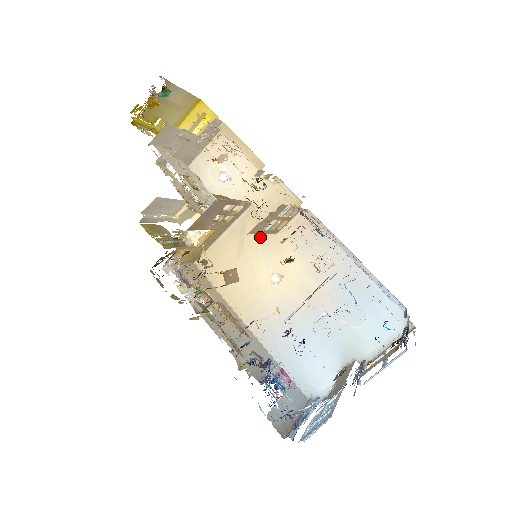
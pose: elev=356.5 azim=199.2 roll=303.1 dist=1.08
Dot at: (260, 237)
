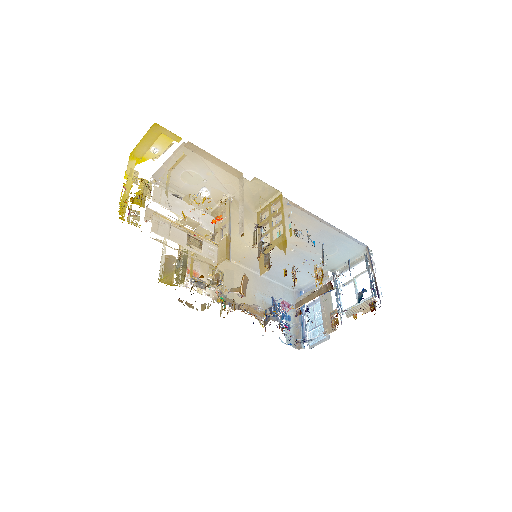
Dot at: (244, 217)
